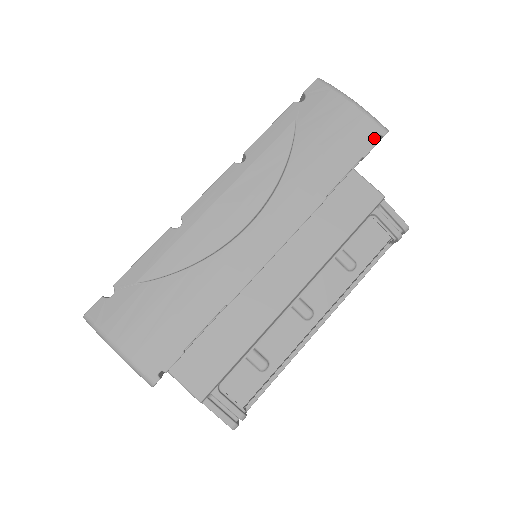
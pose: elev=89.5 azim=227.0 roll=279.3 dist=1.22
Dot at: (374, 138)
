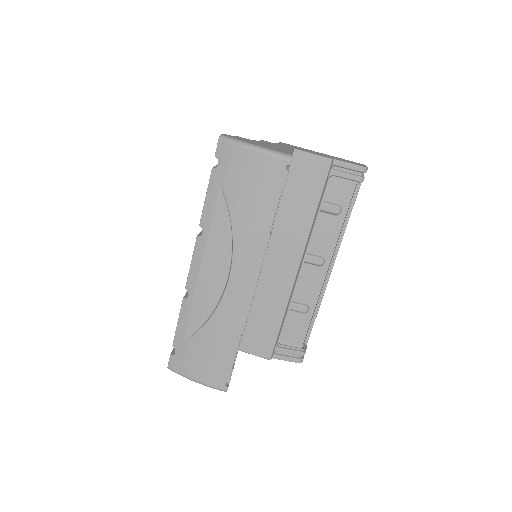
Dot at: (283, 171)
